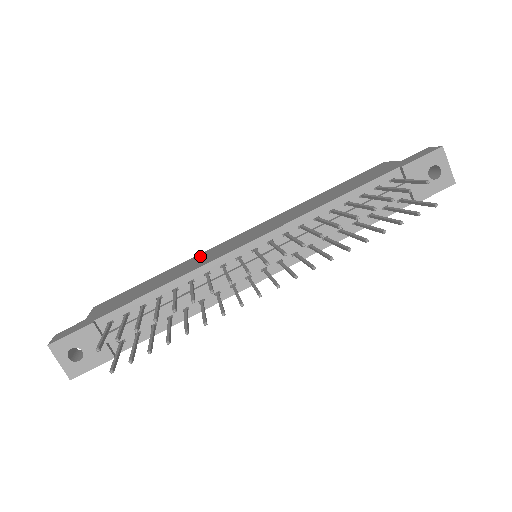
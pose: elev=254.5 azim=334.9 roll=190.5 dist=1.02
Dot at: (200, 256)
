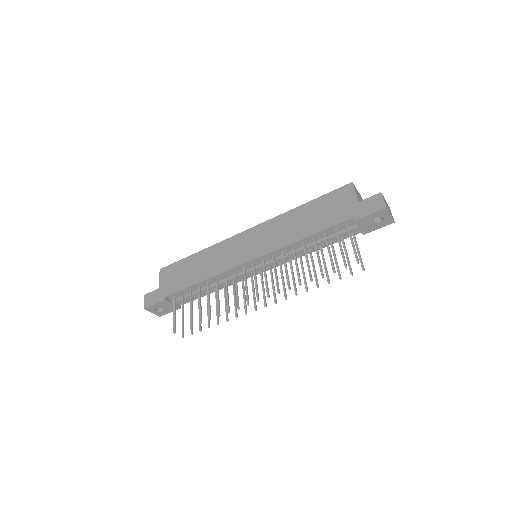
Dot at: (220, 248)
